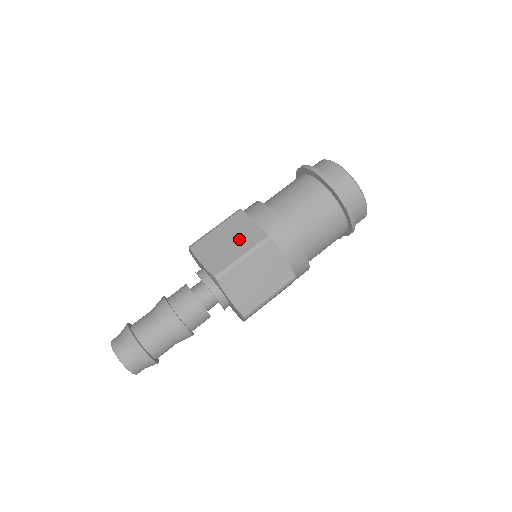
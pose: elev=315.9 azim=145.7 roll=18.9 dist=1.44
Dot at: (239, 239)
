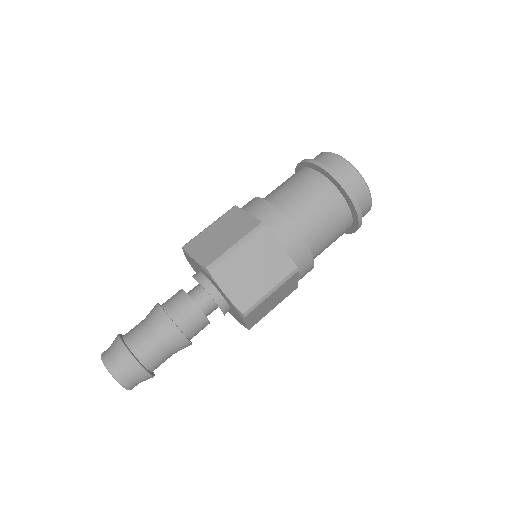
Dot at: (266, 268)
